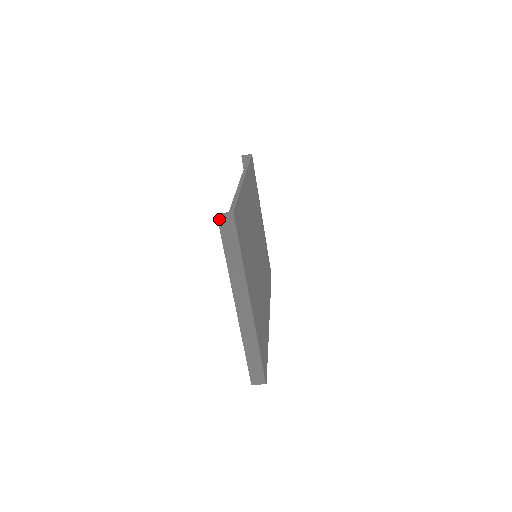
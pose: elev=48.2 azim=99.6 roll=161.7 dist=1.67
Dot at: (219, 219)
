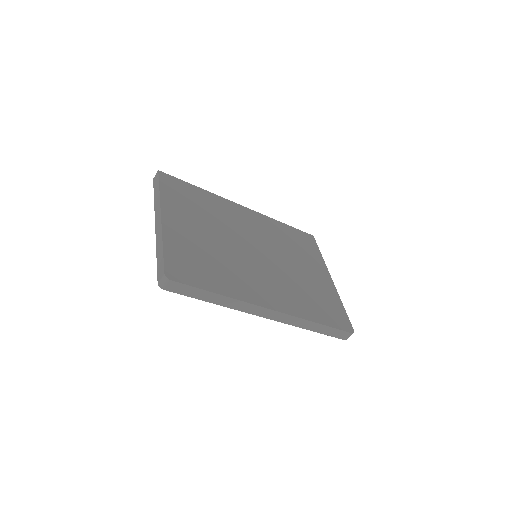
Dot at: (154, 180)
